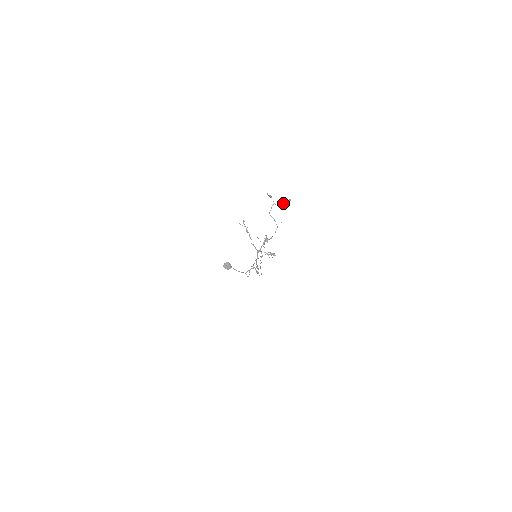
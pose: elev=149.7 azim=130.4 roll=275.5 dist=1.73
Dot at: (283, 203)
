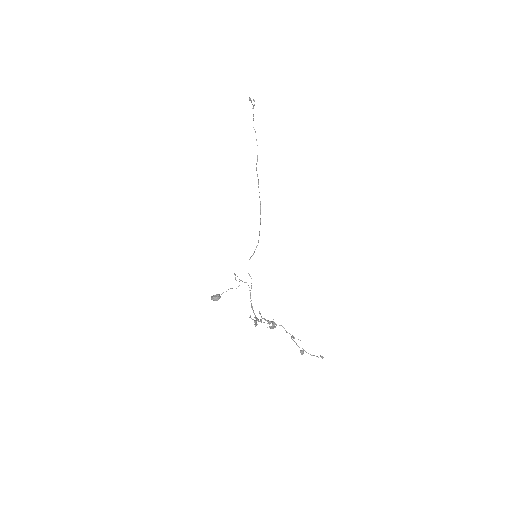
Dot at: occluded
